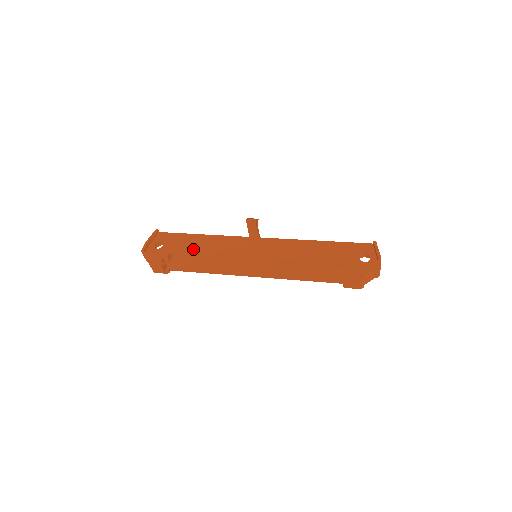
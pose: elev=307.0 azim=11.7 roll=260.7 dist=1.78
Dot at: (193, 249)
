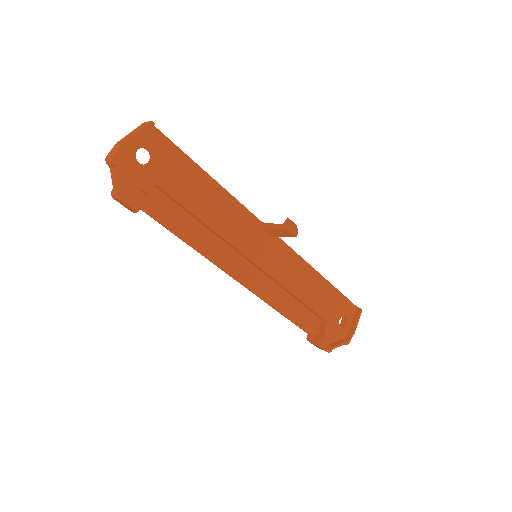
Dot at: (191, 201)
